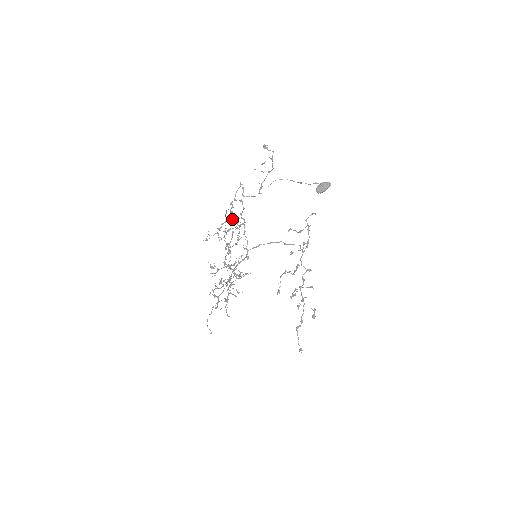
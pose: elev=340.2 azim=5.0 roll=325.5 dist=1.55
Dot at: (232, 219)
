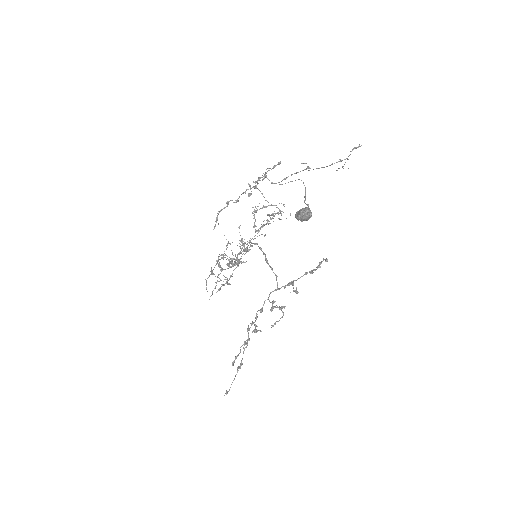
Dot at: occluded
